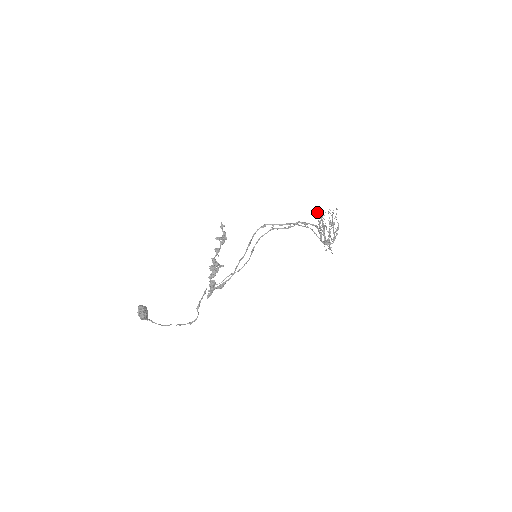
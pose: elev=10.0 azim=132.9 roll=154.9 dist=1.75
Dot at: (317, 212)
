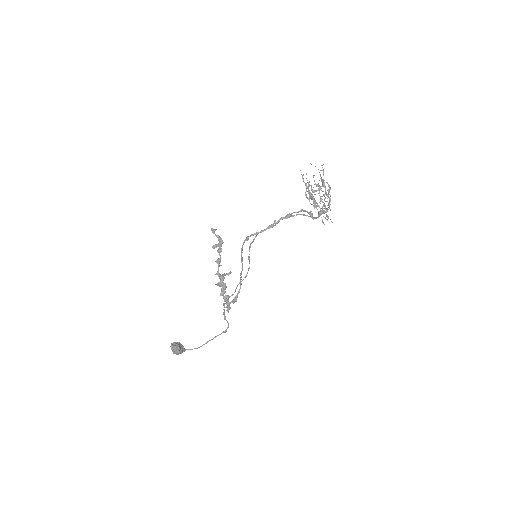
Dot at: (303, 174)
